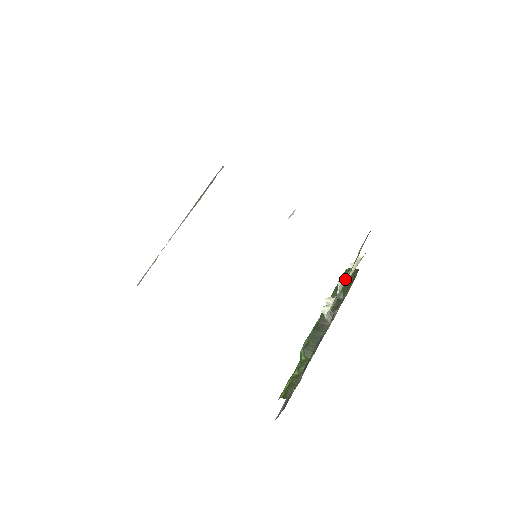
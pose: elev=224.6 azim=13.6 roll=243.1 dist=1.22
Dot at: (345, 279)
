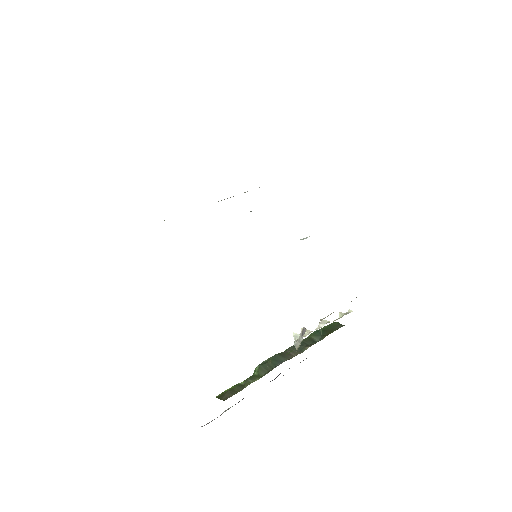
Dot at: occluded
